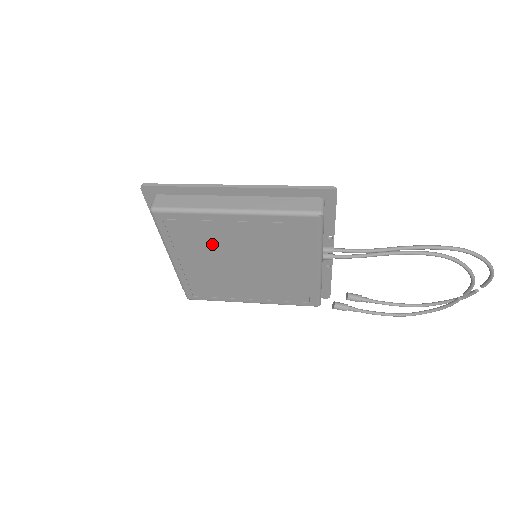
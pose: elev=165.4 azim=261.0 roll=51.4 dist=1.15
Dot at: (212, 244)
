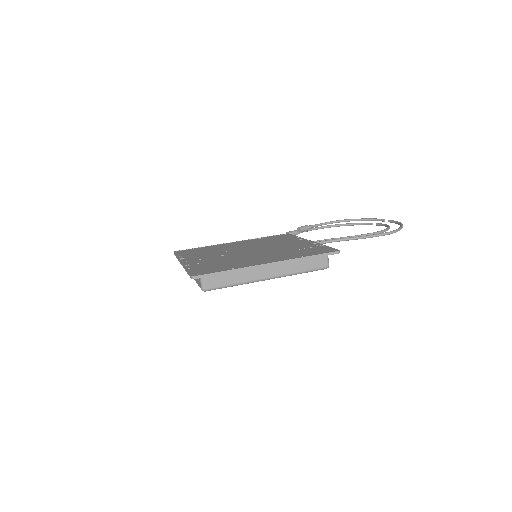
Dot at: occluded
